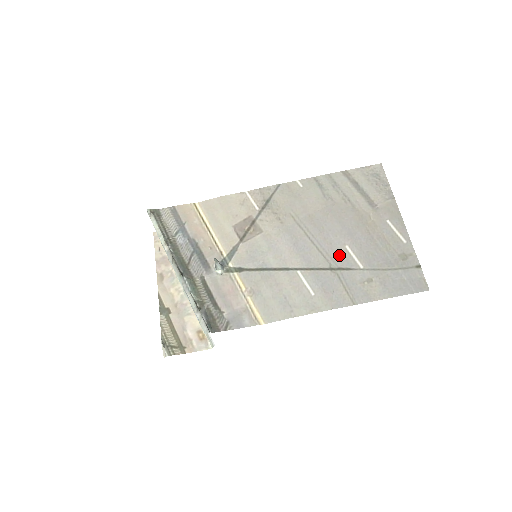
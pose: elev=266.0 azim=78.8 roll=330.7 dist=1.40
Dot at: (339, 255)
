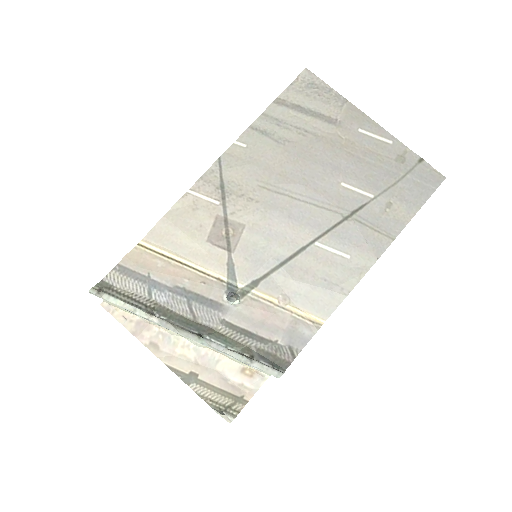
Dot at: (342, 198)
